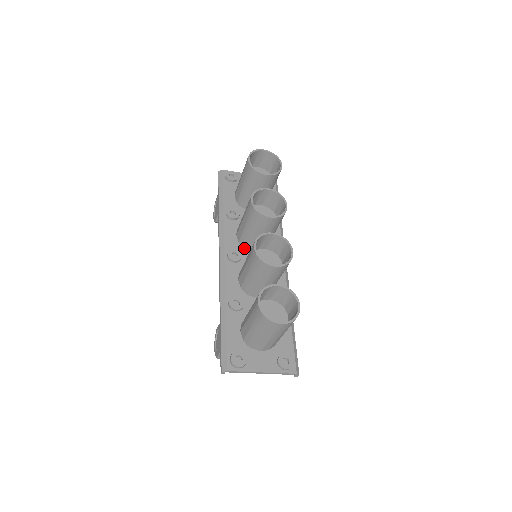
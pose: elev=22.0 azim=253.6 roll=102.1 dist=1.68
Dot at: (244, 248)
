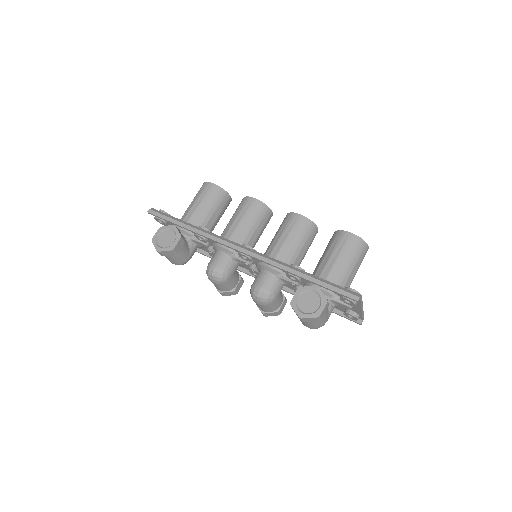
Dot at: occluded
